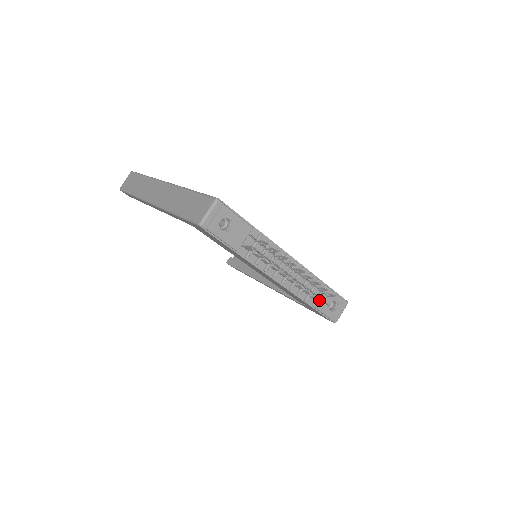
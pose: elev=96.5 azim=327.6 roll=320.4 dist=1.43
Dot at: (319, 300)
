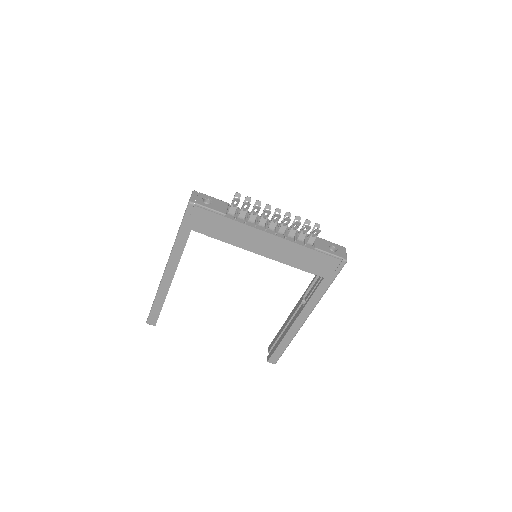
Dot at: (308, 226)
